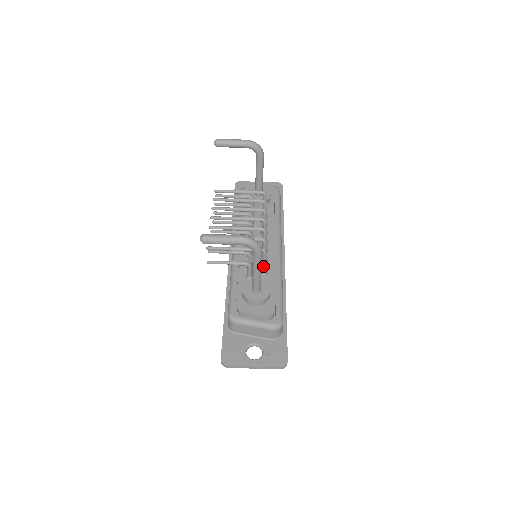
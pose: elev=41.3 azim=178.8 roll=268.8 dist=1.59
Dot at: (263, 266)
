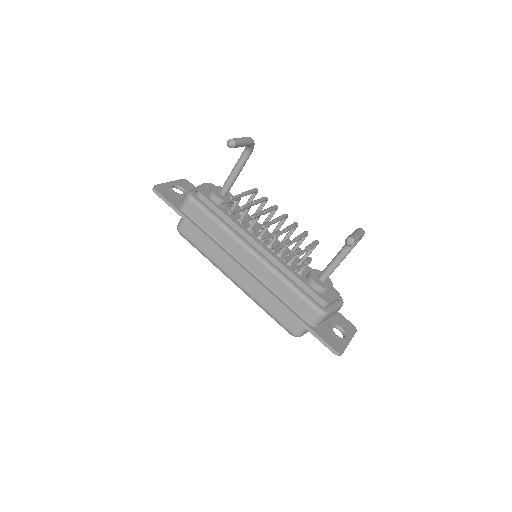
Dot at: occluded
